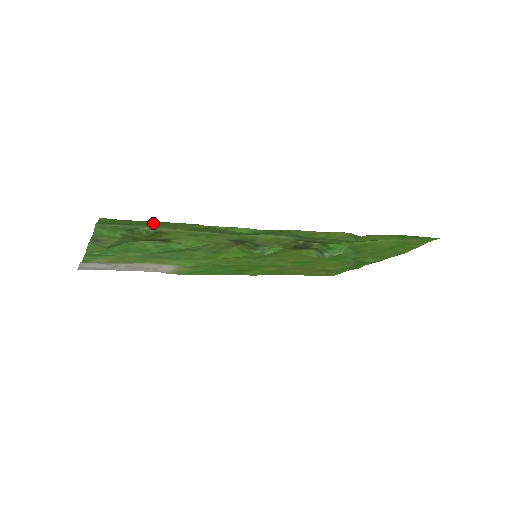
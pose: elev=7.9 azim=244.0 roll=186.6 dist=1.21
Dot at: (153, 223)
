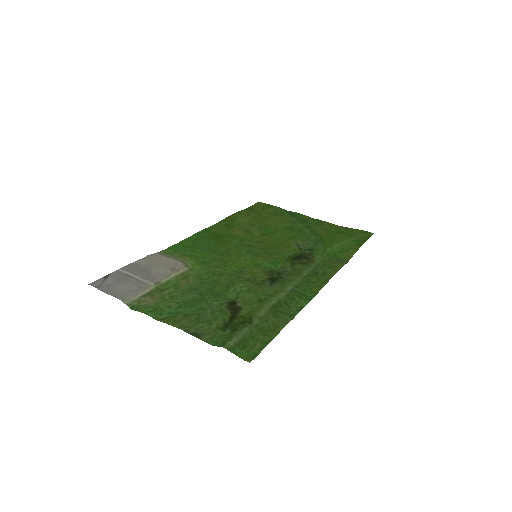
Dot at: (266, 335)
